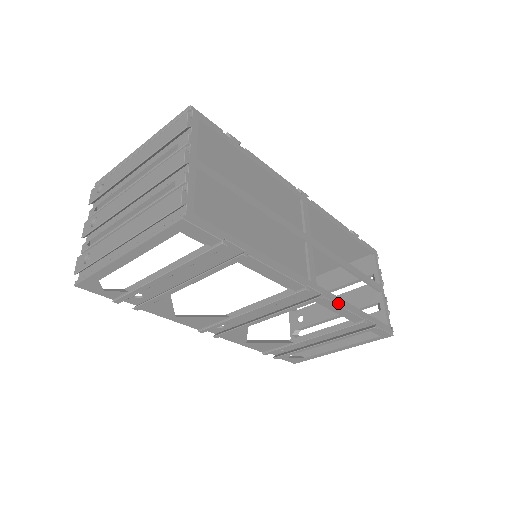
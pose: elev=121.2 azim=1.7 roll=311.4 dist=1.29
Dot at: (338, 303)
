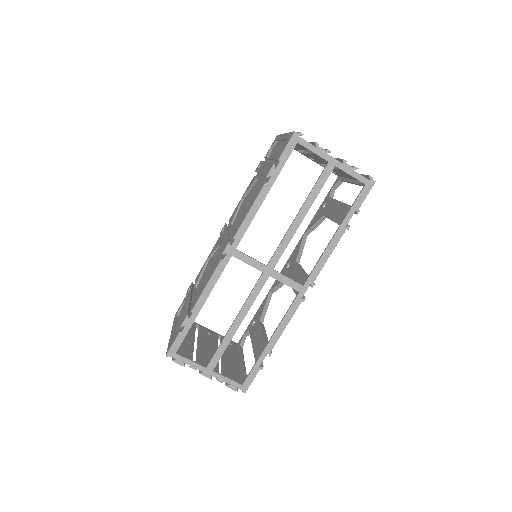
Dot at: (323, 264)
